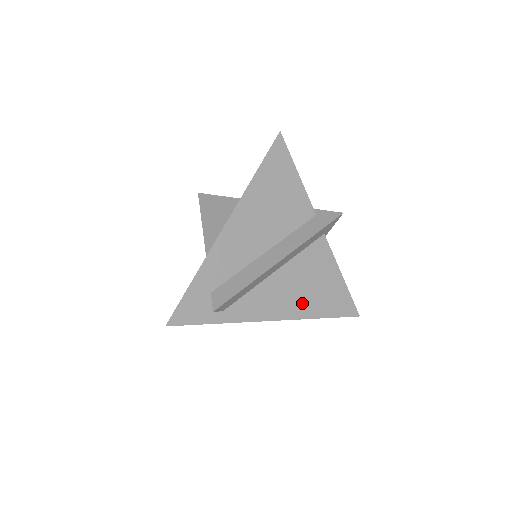
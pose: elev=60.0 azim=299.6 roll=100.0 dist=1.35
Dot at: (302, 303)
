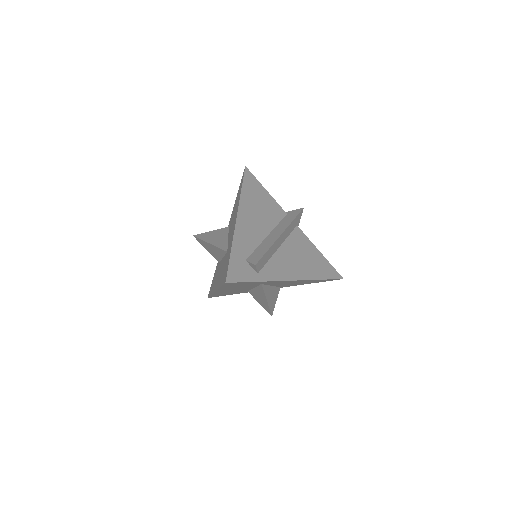
Dot at: (304, 269)
